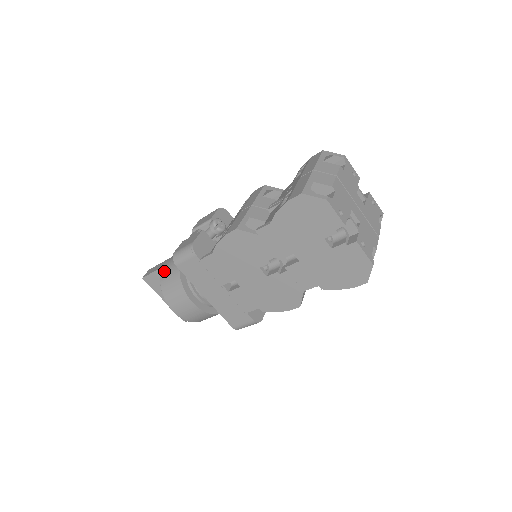
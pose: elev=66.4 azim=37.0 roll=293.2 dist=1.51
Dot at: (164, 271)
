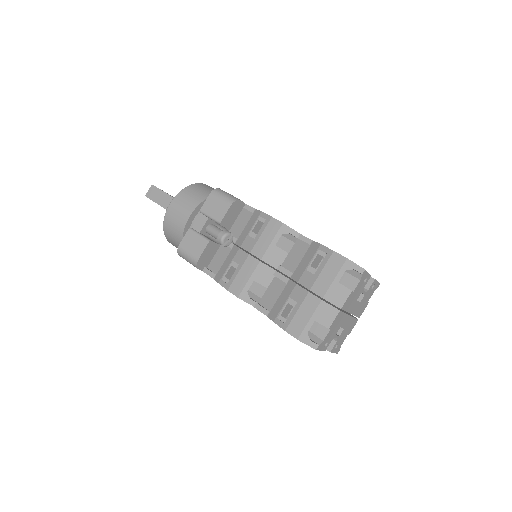
Dot at: (168, 220)
